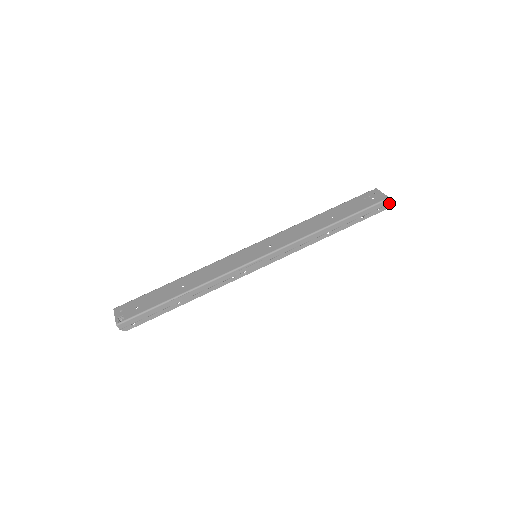
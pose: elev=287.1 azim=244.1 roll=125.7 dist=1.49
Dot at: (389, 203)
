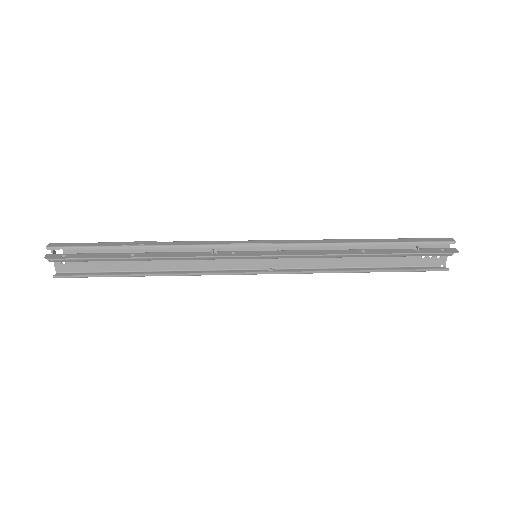
Dot at: (454, 241)
